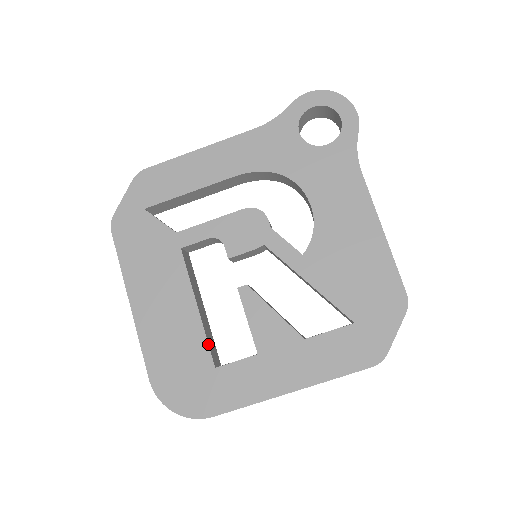
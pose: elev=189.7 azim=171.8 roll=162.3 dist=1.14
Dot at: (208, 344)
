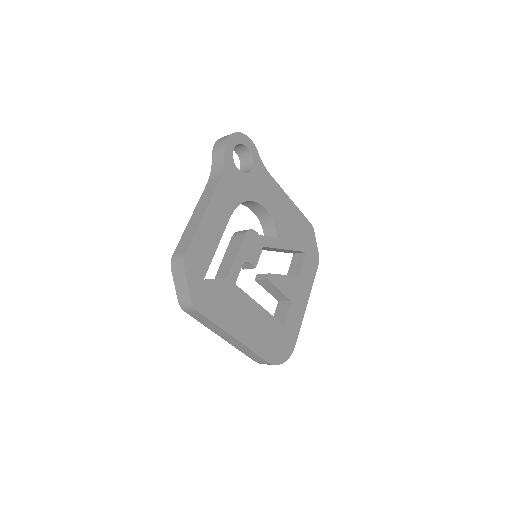
Dot at: (275, 318)
